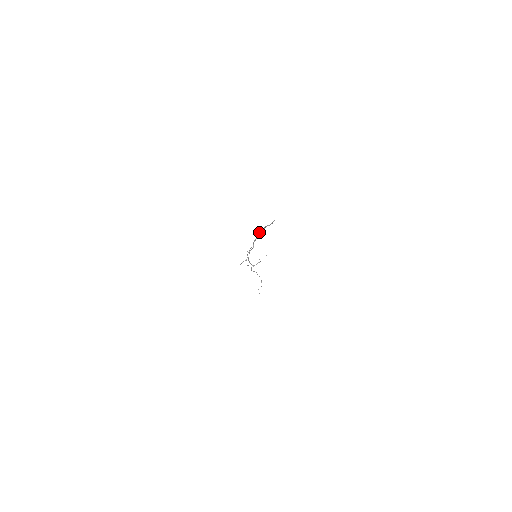
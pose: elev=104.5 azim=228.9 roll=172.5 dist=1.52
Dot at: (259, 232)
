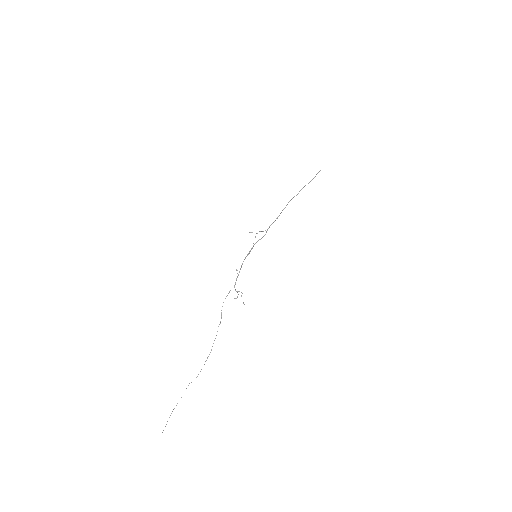
Dot at: (291, 199)
